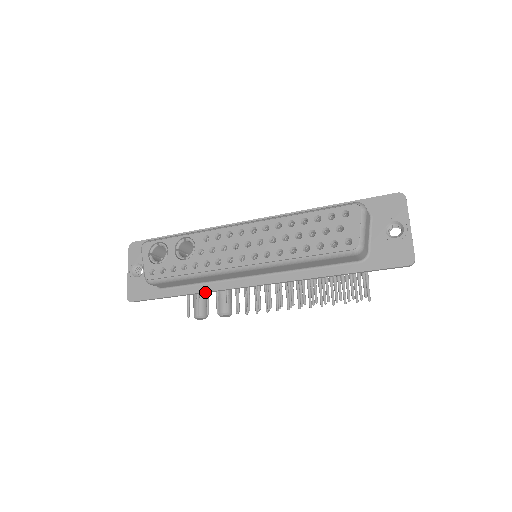
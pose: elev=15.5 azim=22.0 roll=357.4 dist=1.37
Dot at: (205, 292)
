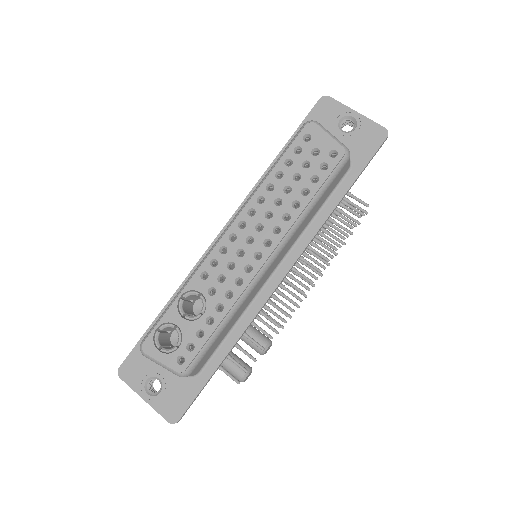
Dot at: (245, 330)
